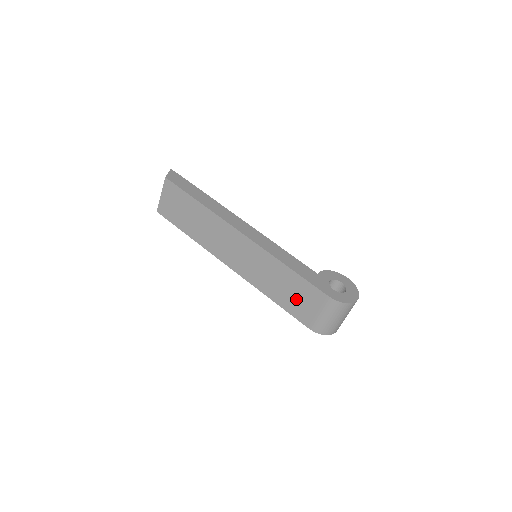
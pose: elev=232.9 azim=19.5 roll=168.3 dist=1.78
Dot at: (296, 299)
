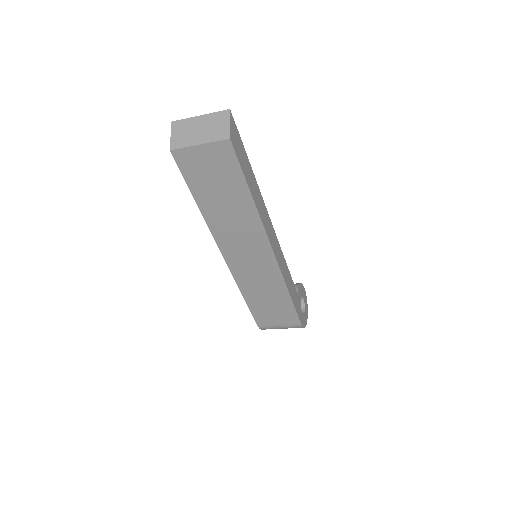
Dot at: (270, 310)
